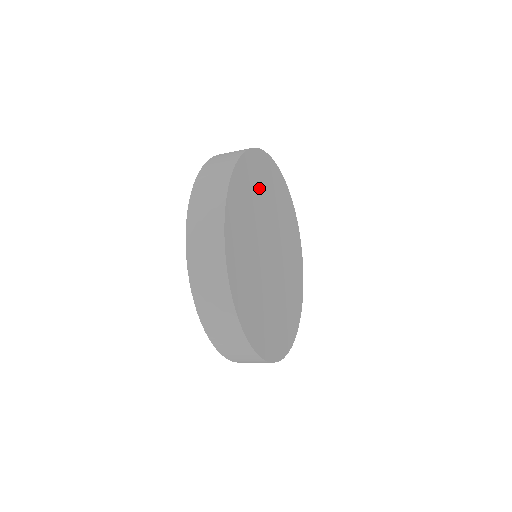
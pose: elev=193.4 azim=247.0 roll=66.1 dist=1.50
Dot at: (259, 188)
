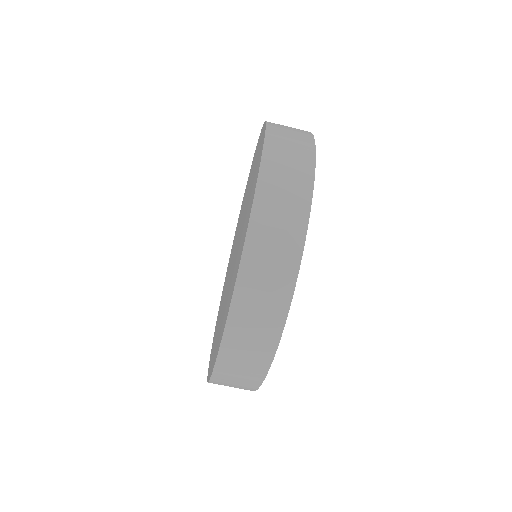
Dot at: occluded
